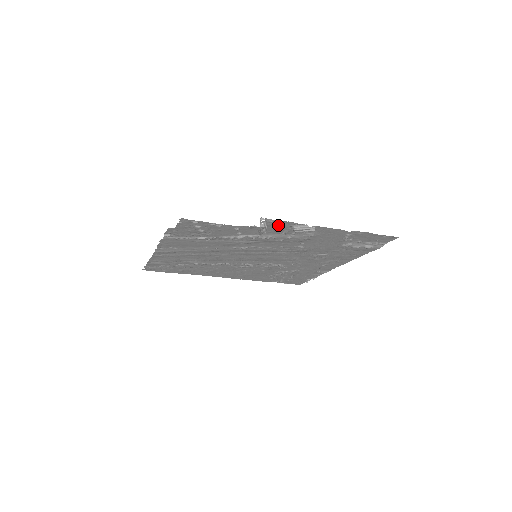
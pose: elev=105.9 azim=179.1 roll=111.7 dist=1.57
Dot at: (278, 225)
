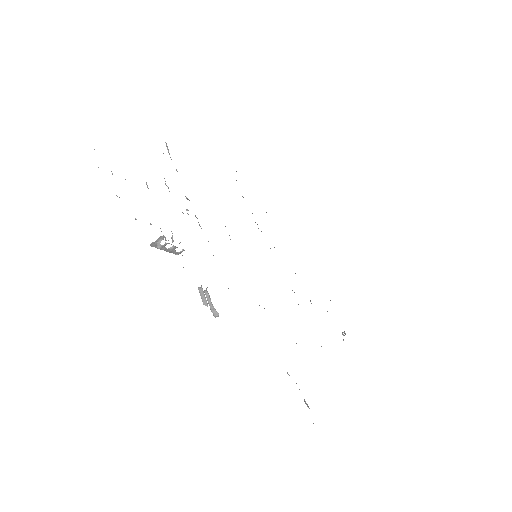
Dot at: occluded
